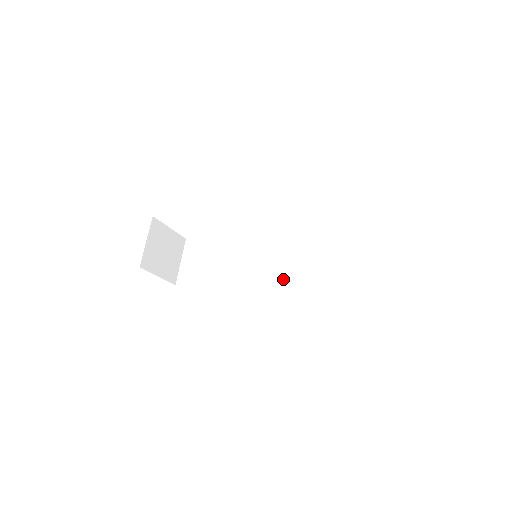
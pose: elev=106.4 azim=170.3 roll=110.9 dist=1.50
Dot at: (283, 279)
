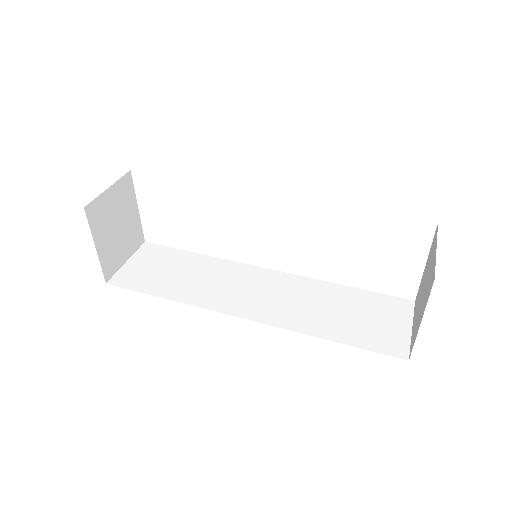
Dot at: (276, 309)
